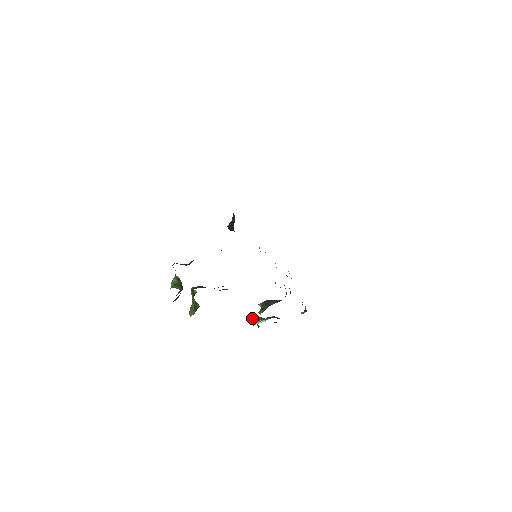
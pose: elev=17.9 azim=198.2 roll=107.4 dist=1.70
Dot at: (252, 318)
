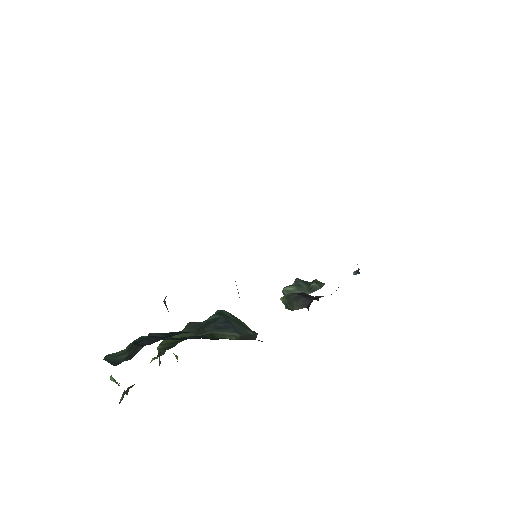
Dot at: (283, 290)
